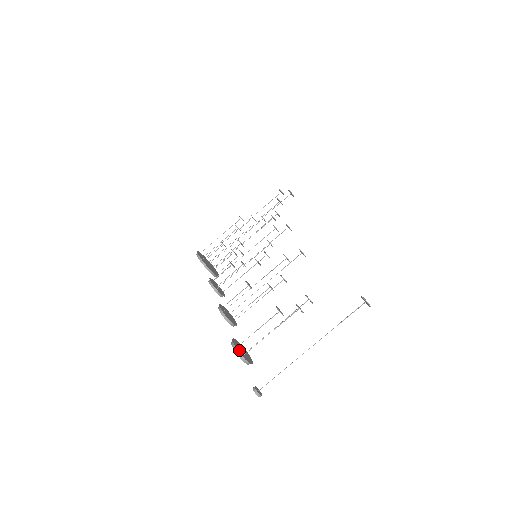
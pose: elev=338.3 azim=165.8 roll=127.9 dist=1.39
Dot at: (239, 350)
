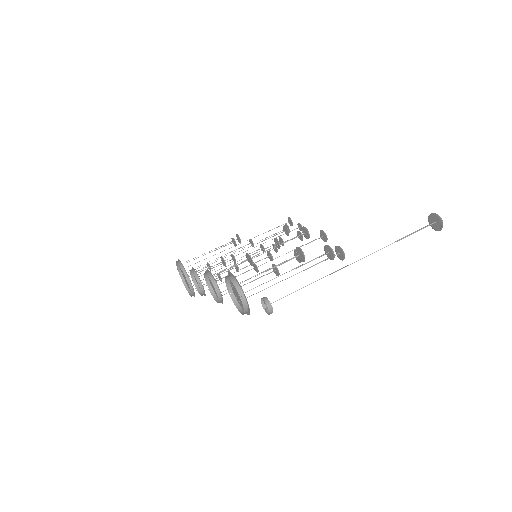
Dot at: (237, 283)
